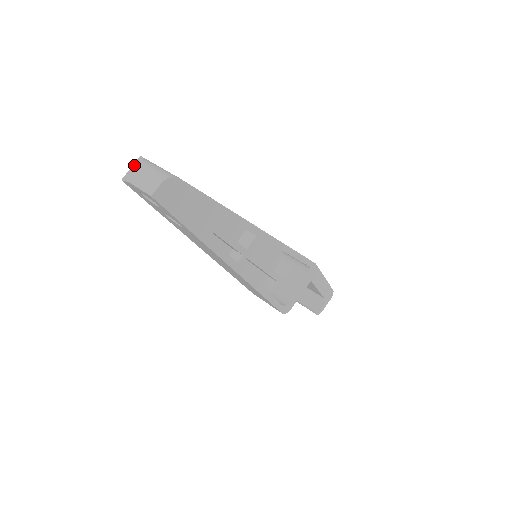
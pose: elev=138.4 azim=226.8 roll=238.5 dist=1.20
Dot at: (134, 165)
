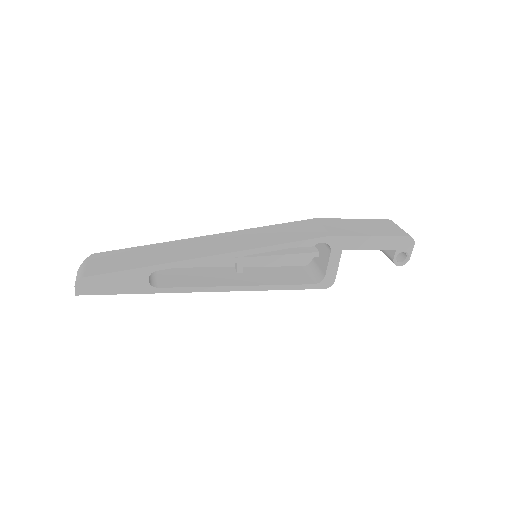
Dot at: occluded
